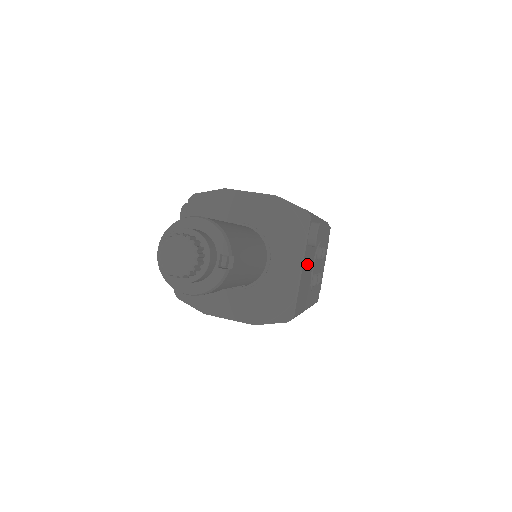
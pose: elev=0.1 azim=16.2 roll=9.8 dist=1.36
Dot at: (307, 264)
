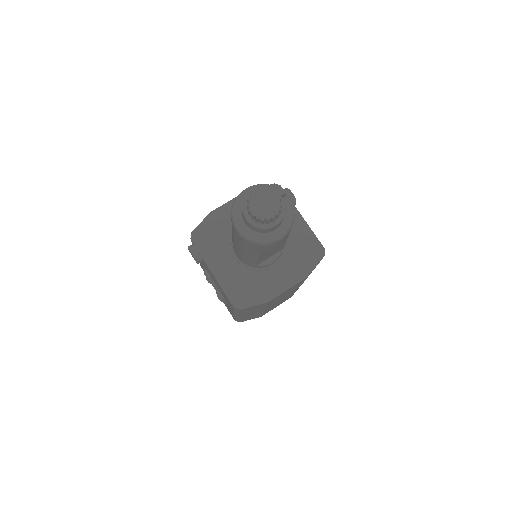
Dot at: occluded
